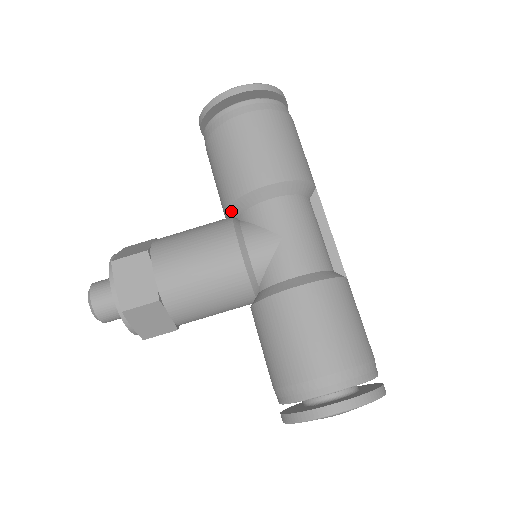
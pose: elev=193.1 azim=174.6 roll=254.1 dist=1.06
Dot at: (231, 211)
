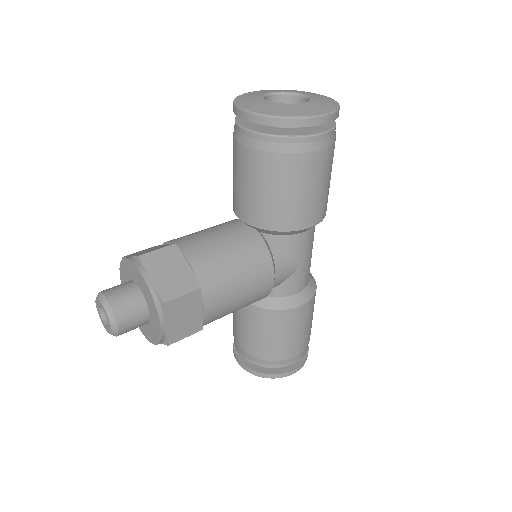
Dot at: (262, 230)
